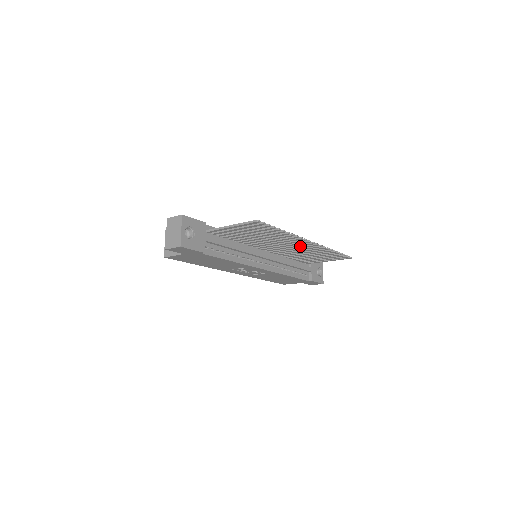
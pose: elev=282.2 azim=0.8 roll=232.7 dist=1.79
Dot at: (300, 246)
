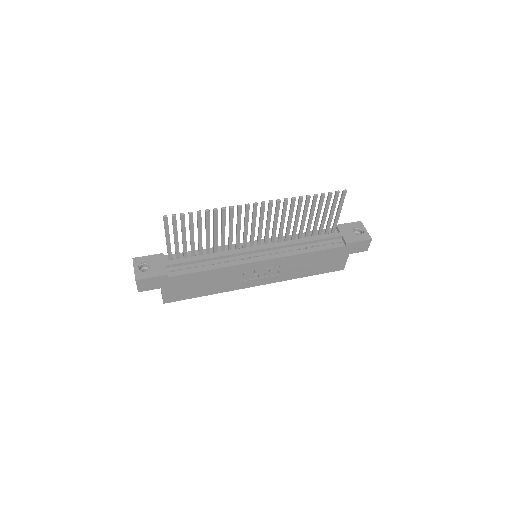
Dot at: (267, 216)
